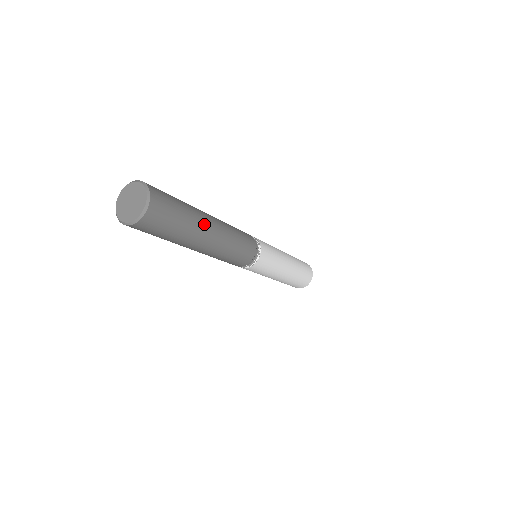
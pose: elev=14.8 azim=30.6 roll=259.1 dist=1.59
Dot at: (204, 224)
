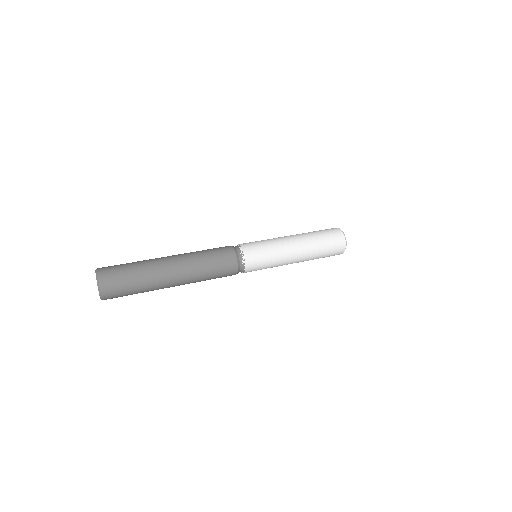
Dot at: (162, 281)
